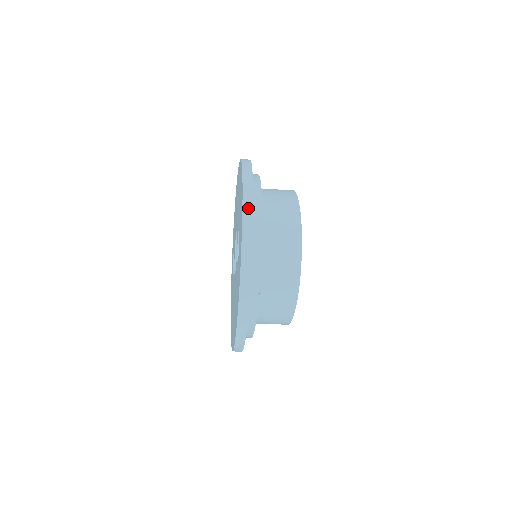
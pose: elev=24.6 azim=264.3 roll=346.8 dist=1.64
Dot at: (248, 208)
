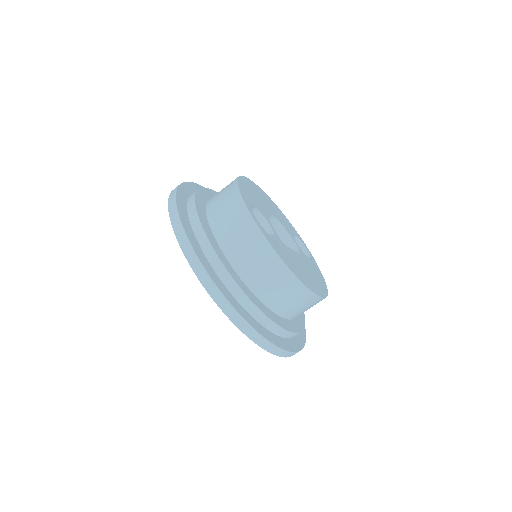
Dot at: (175, 221)
